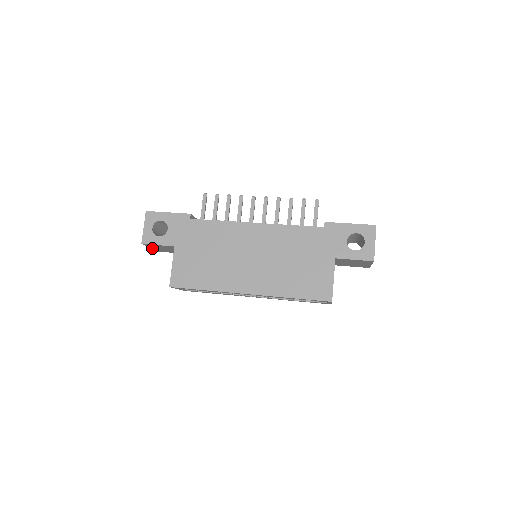
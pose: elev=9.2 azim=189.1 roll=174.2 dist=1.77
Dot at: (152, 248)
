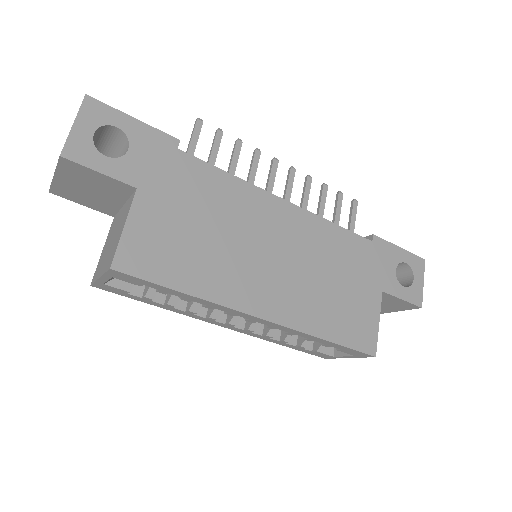
Dot at: (55, 177)
